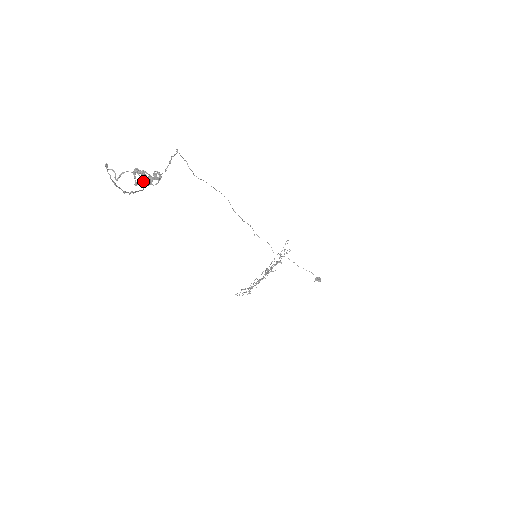
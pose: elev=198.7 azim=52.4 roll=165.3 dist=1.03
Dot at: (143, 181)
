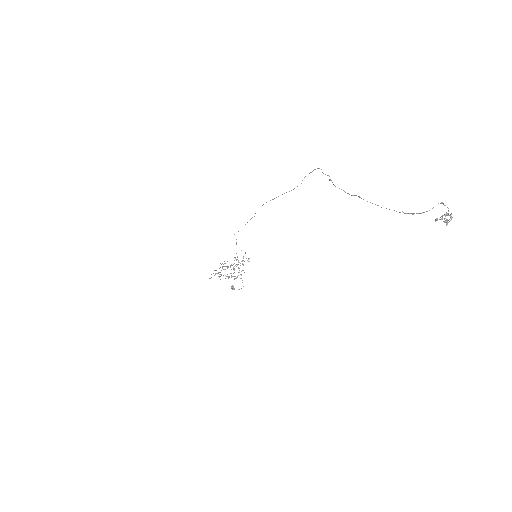
Dot at: occluded
